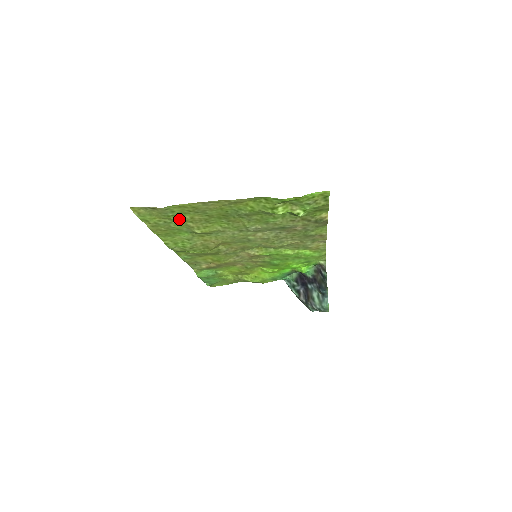
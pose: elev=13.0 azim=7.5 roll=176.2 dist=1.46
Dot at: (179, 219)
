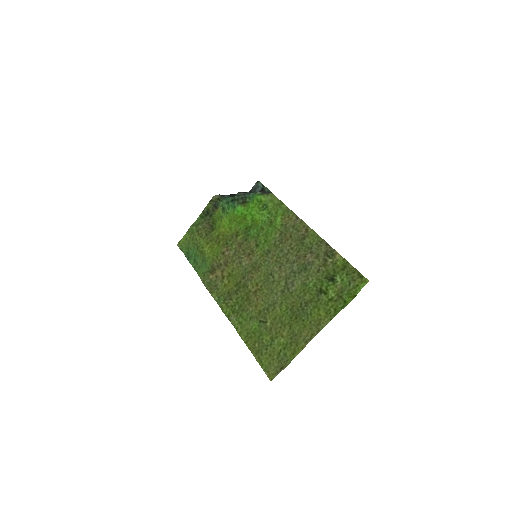
Dot at: (276, 344)
